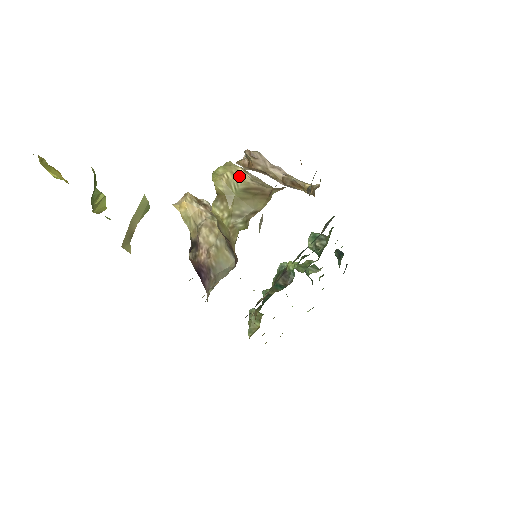
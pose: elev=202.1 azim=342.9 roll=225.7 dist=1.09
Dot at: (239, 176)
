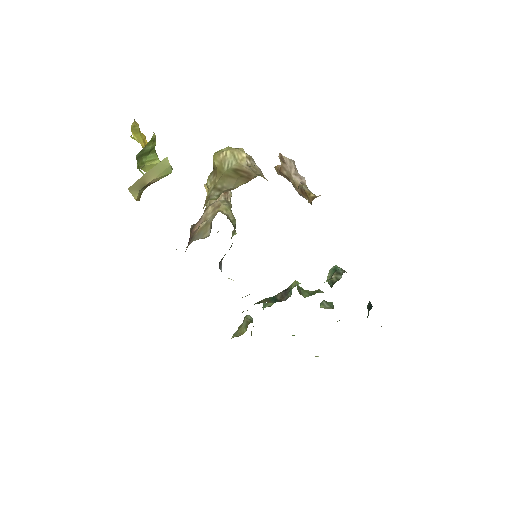
Dot at: (238, 158)
